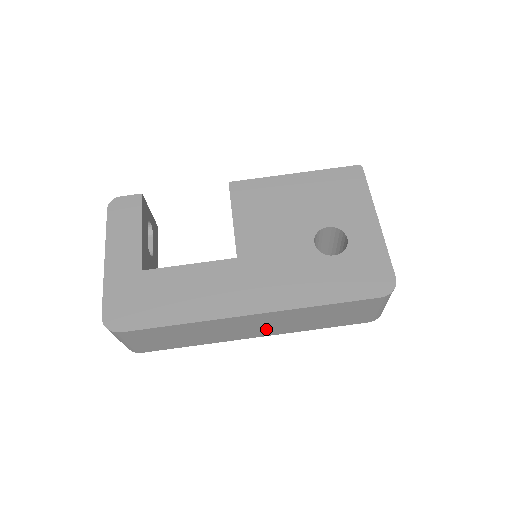
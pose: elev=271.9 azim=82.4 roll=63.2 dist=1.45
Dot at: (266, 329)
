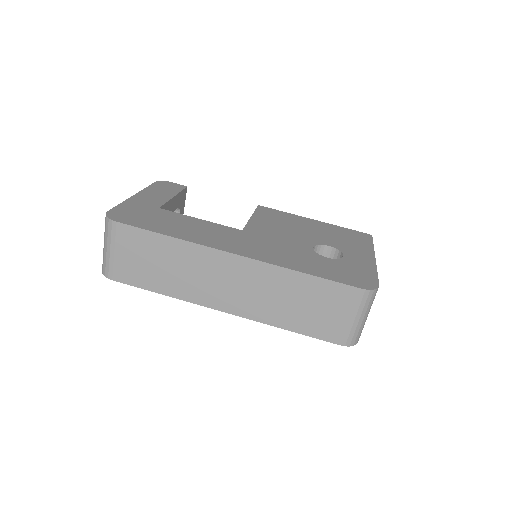
Dot at: (239, 298)
